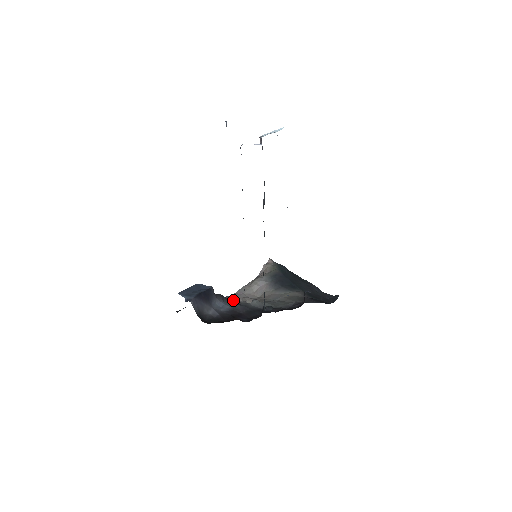
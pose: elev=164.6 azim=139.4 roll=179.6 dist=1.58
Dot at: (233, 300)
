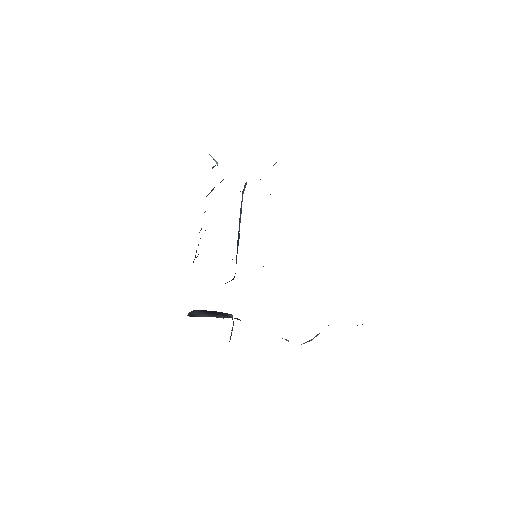
Dot at: occluded
